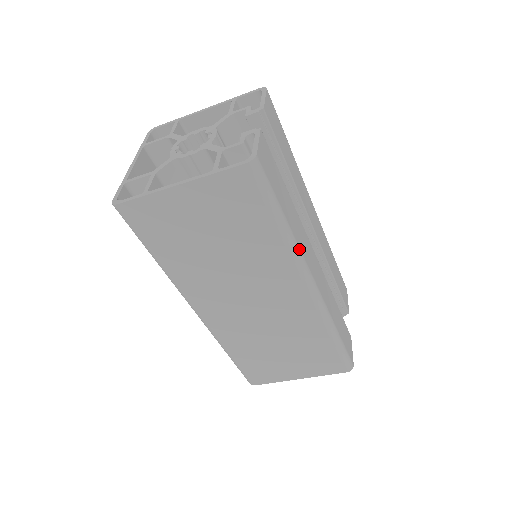
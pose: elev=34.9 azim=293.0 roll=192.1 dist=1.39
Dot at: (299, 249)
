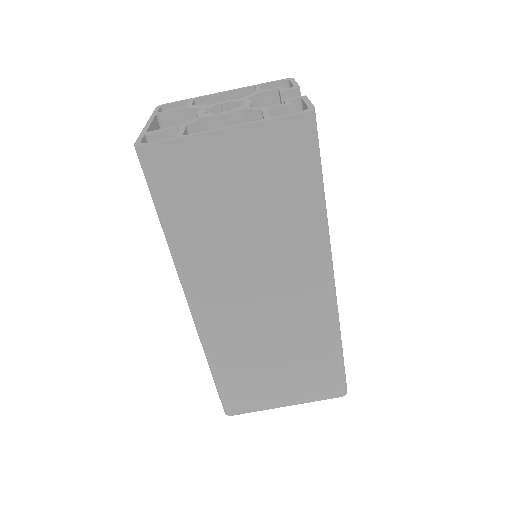
Dot at: (328, 230)
